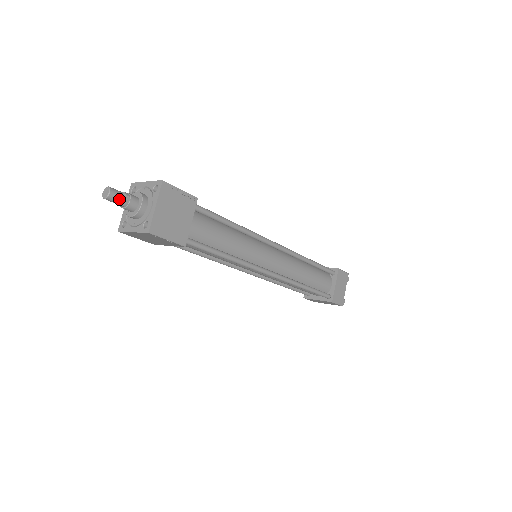
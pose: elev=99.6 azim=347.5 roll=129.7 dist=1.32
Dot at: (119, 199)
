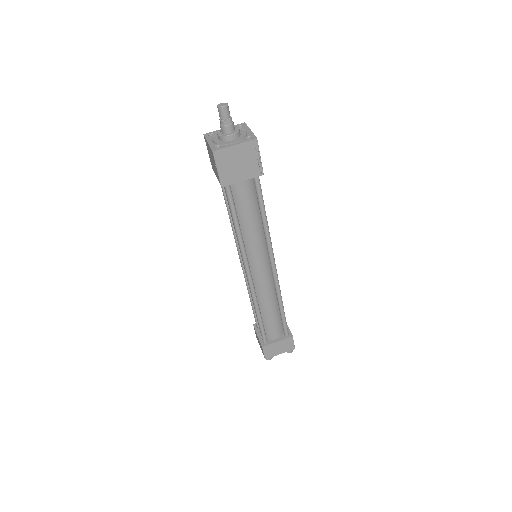
Dot at: occluded
